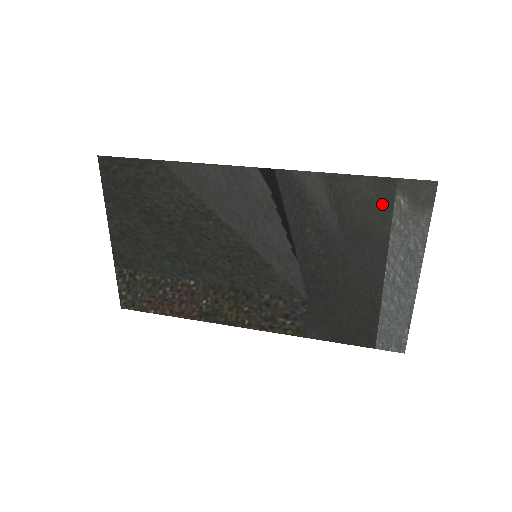
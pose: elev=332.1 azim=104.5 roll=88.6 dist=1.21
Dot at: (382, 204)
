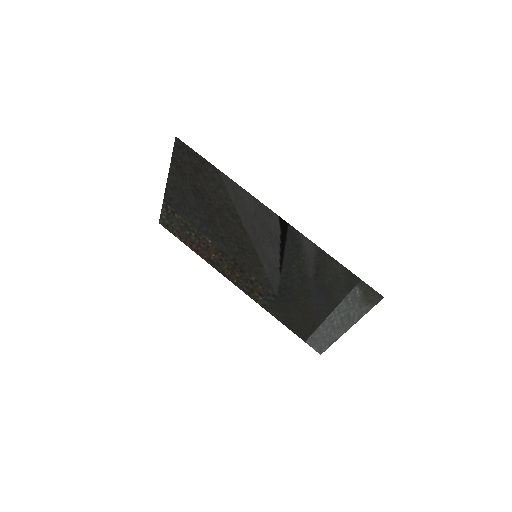
Dot at: (345, 285)
